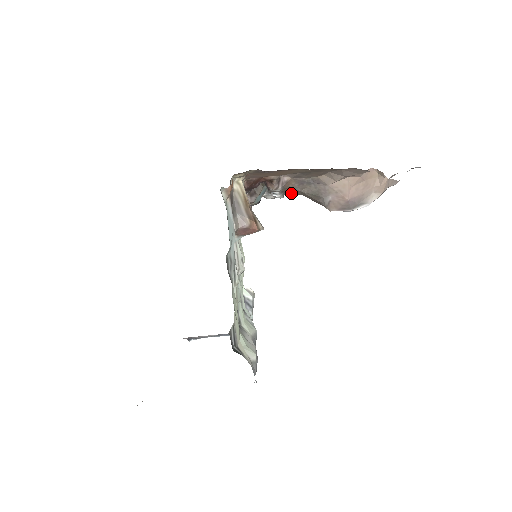
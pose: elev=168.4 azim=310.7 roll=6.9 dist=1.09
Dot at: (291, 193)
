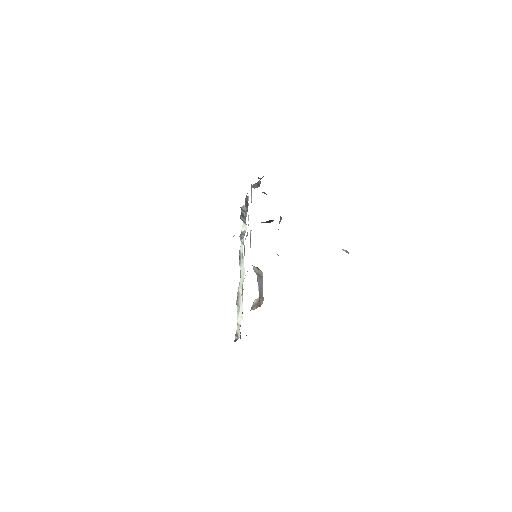
Dot at: occluded
